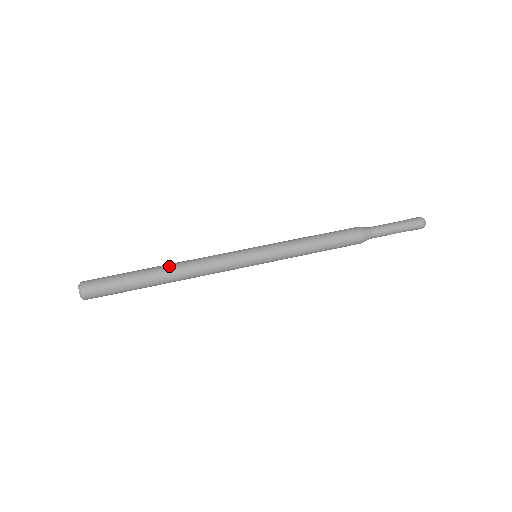
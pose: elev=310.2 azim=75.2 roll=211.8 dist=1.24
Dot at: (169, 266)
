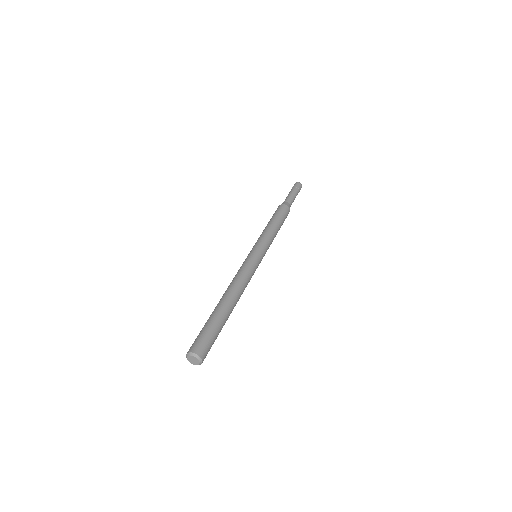
Dot at: (234, 300)
